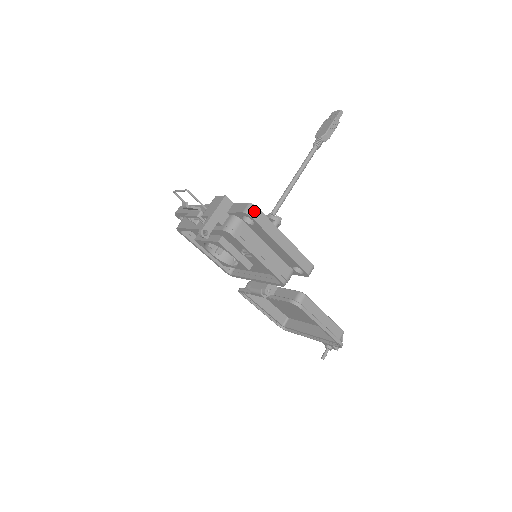
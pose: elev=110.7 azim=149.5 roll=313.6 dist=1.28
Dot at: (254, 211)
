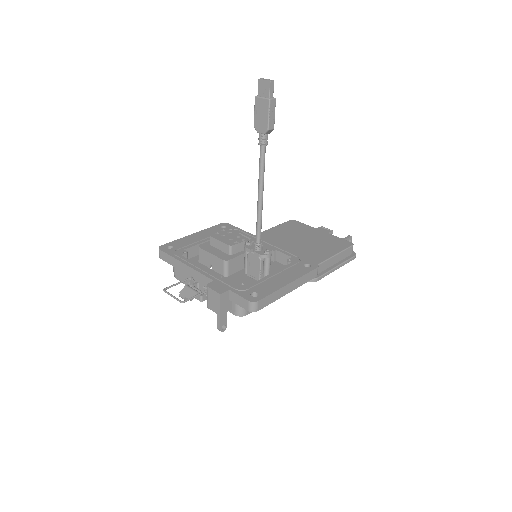
Dot at: (257, 306)
